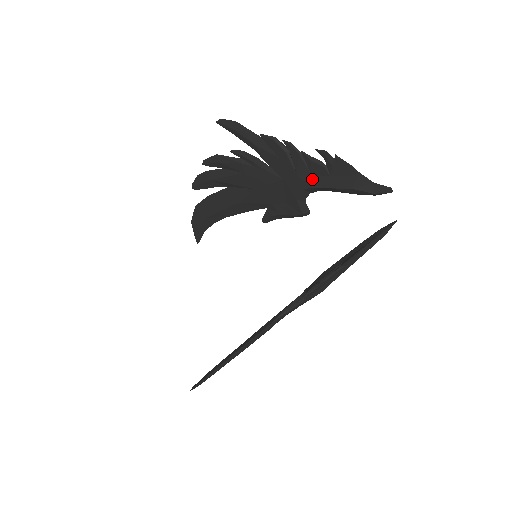
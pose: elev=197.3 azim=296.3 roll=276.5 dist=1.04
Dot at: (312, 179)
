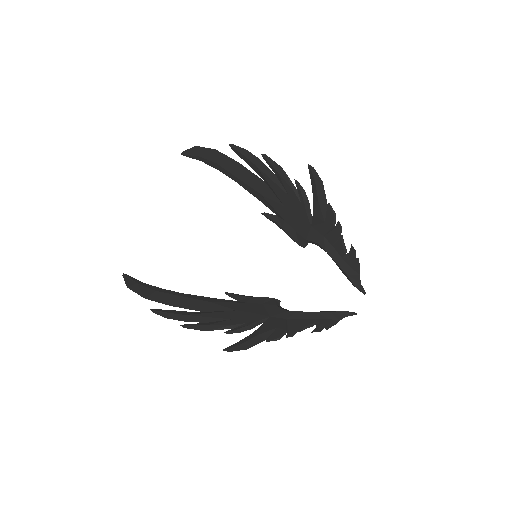
Dot at: (330, 248)
